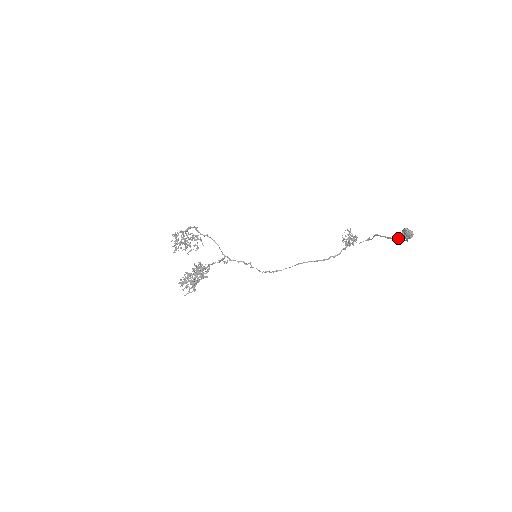
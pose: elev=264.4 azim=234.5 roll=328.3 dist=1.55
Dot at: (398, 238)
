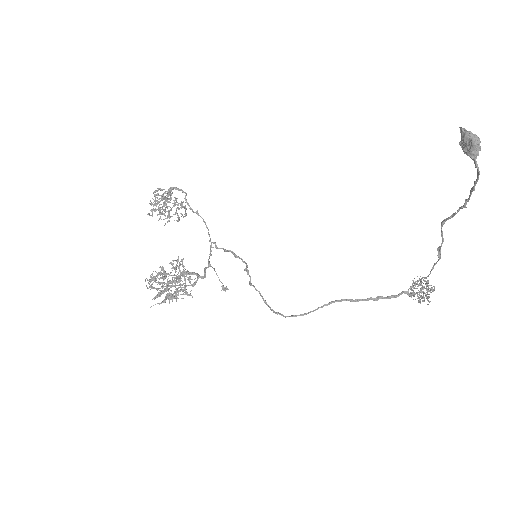
Dot at: occluded
